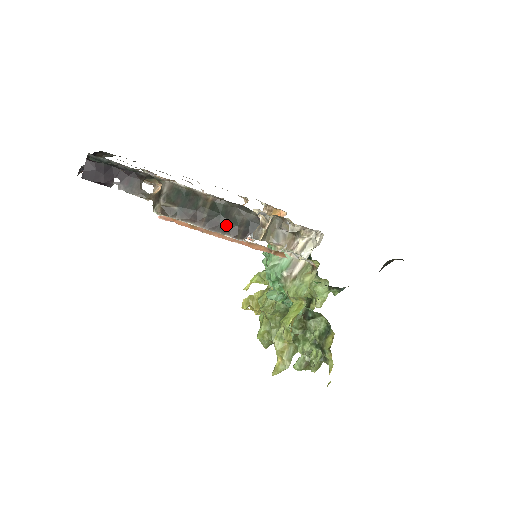
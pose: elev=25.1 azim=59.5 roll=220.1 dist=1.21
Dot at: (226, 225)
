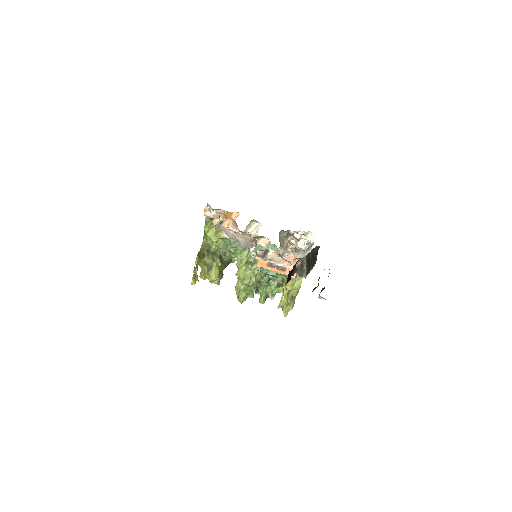
Dot at: (314, 261)
